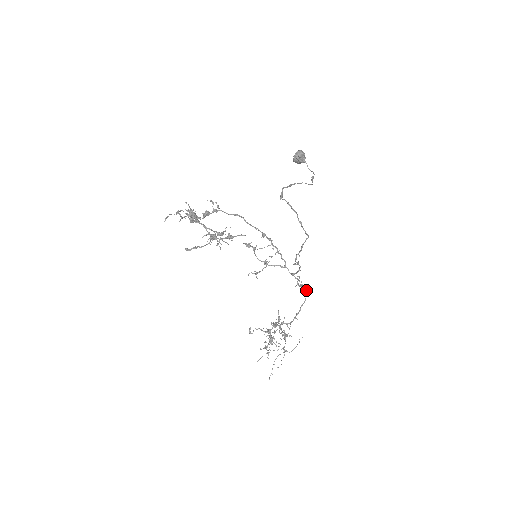
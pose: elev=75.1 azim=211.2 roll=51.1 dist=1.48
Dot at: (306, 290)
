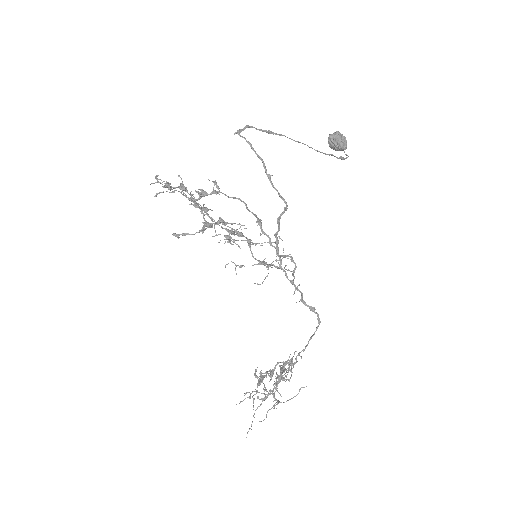
Dot at: (317, 315)
